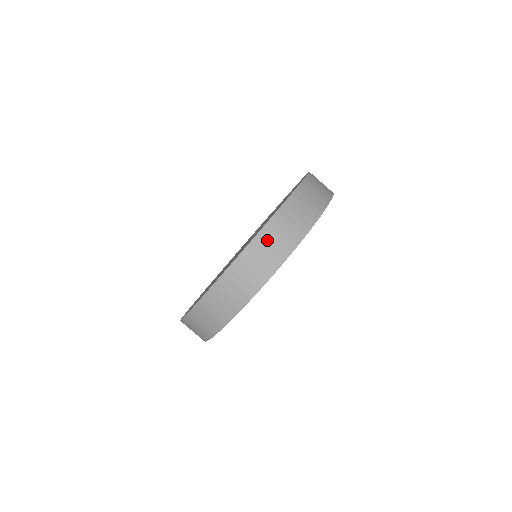
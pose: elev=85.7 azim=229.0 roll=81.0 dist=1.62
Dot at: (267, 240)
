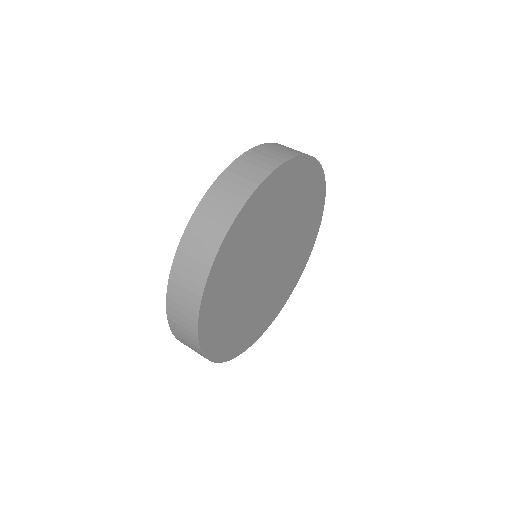
Dot at: (198, 228)
